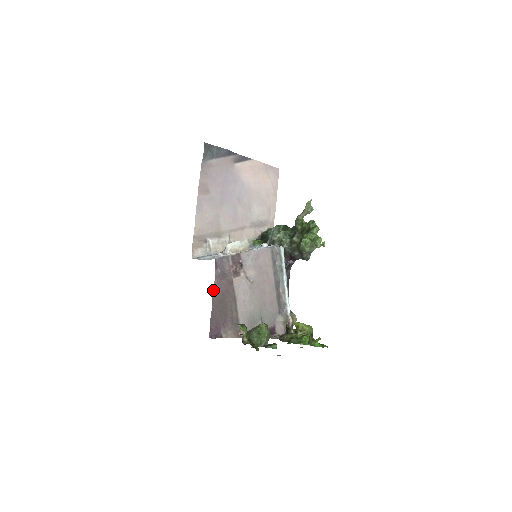
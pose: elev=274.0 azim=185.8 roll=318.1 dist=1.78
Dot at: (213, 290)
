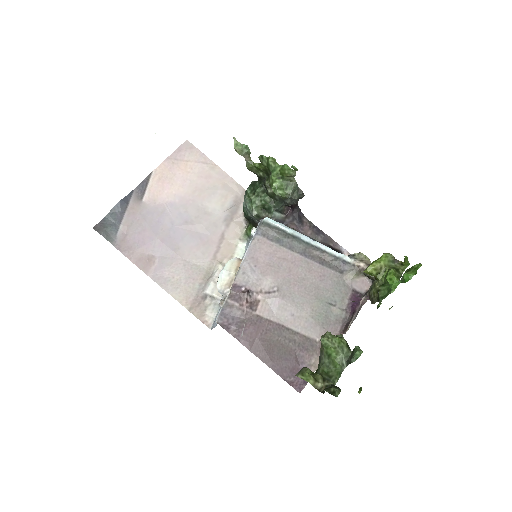
Dot at: (250, 350)
